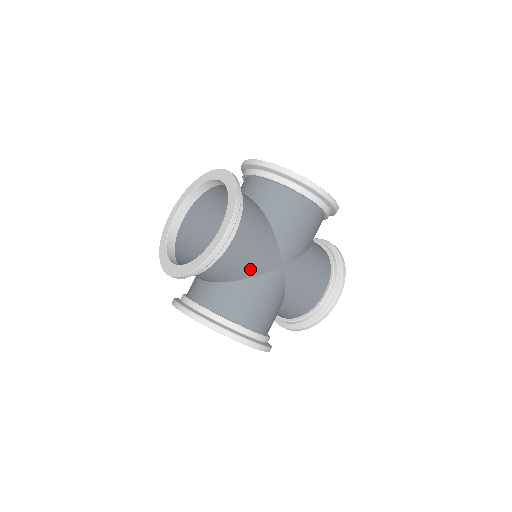
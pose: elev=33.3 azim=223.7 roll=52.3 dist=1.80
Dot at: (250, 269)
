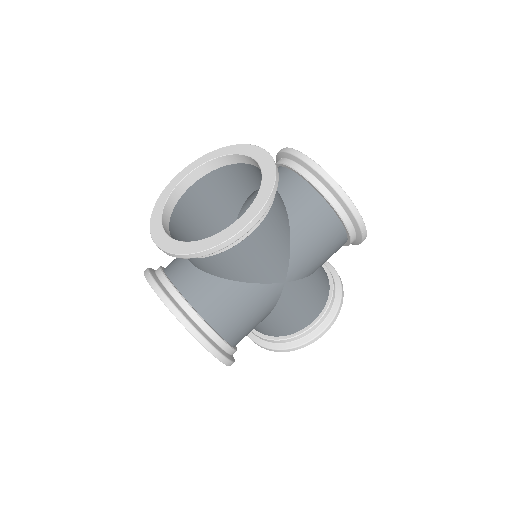
Dot at: (250, 273)
